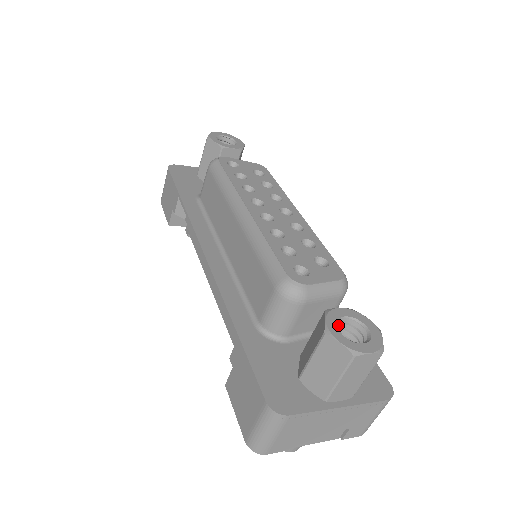
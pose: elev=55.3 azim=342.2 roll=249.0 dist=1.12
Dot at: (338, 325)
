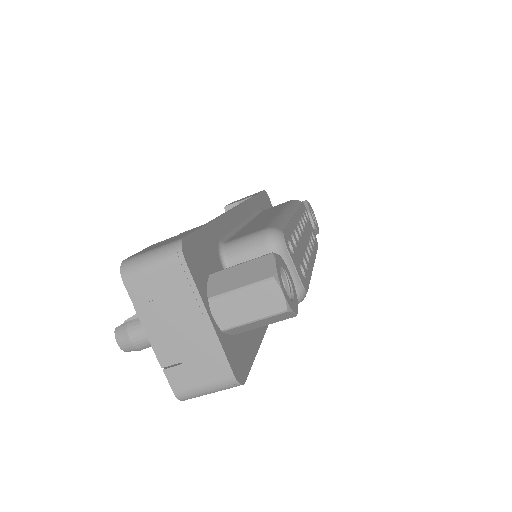
Dot at: (281, 271)
